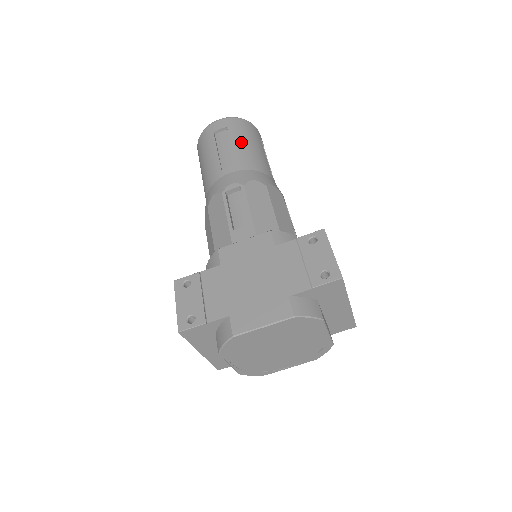
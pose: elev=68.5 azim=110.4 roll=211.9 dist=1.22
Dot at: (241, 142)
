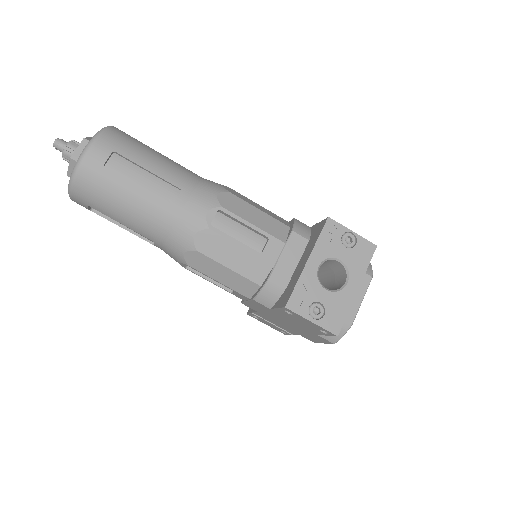
Dot at: (119, 216)
